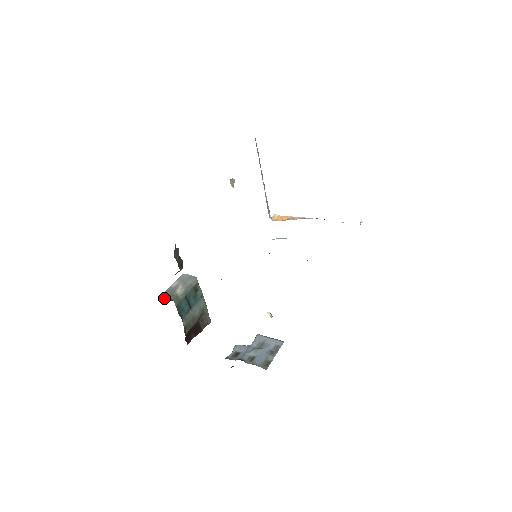
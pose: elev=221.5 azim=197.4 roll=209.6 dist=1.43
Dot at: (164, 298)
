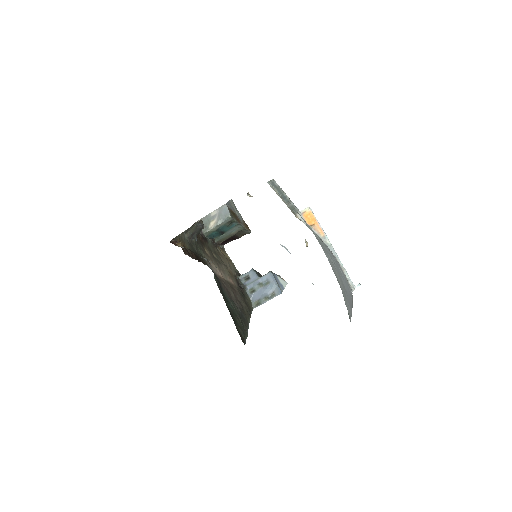
Dot at: occluded
